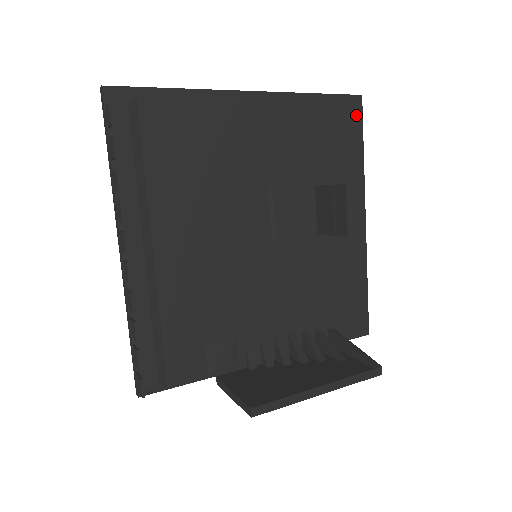
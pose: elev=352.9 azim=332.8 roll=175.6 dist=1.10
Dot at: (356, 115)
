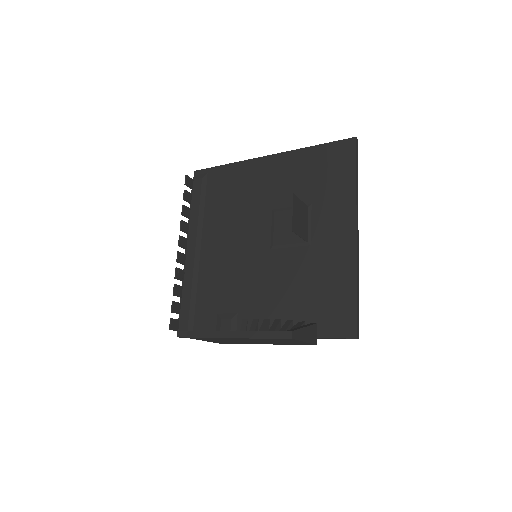
Dot at: (350, 152)
